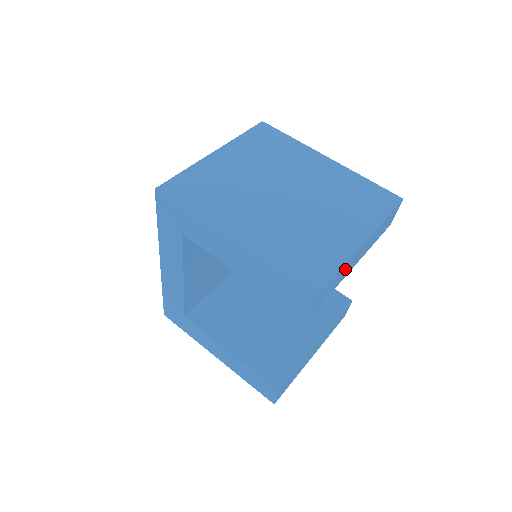
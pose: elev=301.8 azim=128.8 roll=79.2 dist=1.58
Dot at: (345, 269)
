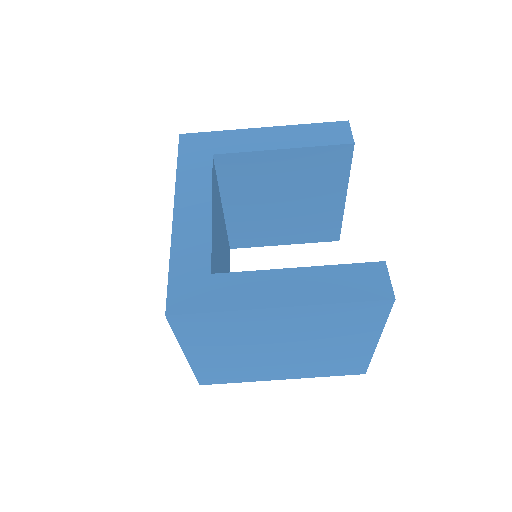
Dot at: occluded
